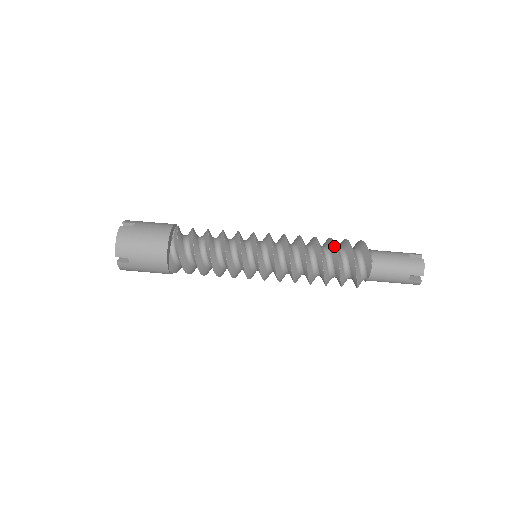
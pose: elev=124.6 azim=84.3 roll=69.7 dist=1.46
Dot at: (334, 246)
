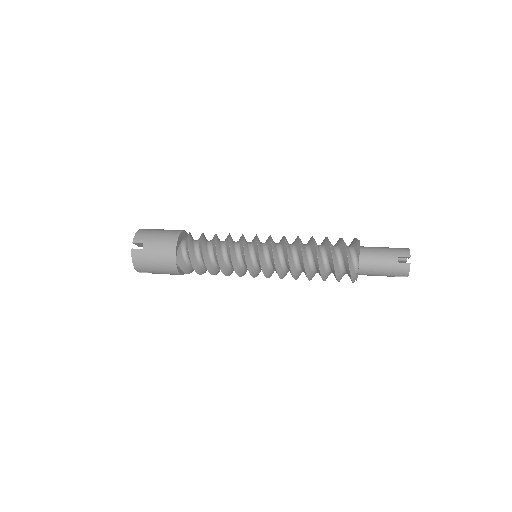
Dot at: (325, 238)
